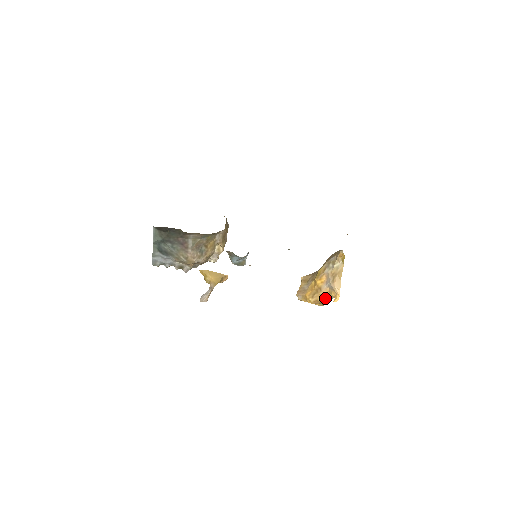
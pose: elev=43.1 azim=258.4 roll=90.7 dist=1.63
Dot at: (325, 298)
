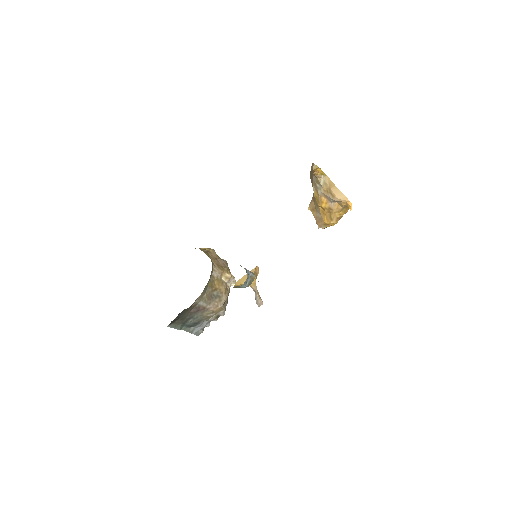
Dot at: (341, 210)
